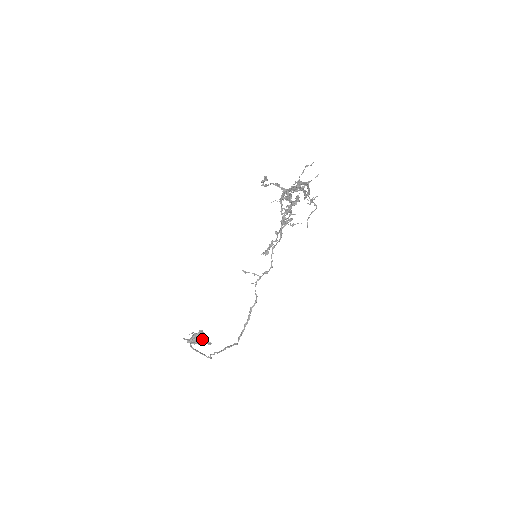
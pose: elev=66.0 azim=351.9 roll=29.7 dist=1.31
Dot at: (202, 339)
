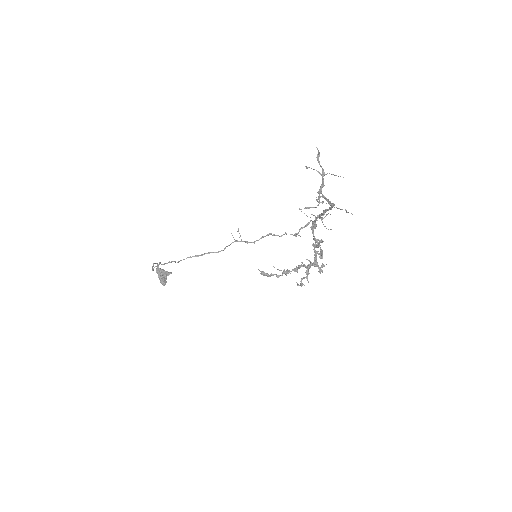
Dot at: (164, 275)
